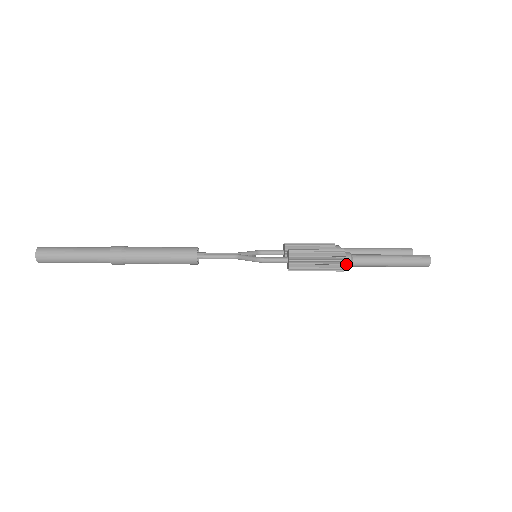
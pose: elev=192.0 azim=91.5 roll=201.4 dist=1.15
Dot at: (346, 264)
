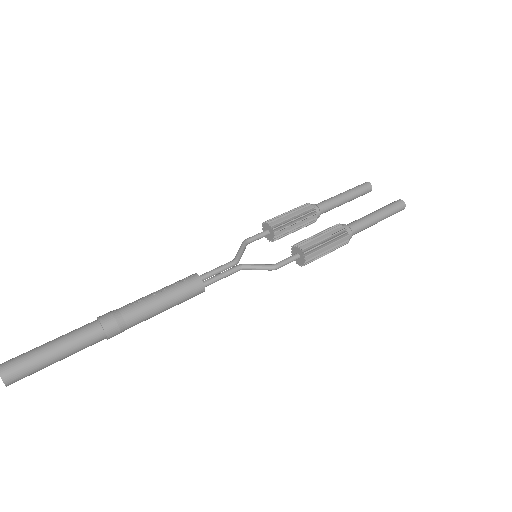
Dot at: (348, 239)
